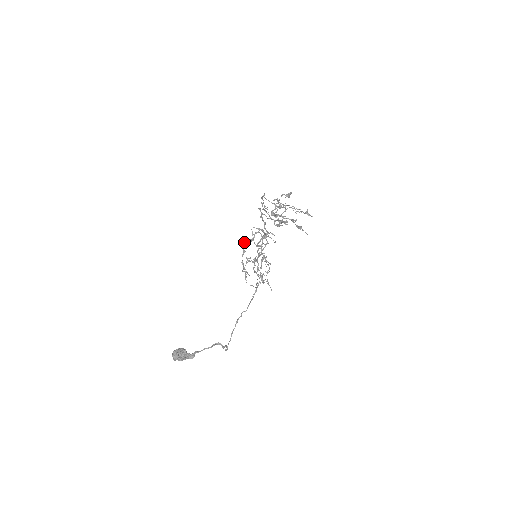
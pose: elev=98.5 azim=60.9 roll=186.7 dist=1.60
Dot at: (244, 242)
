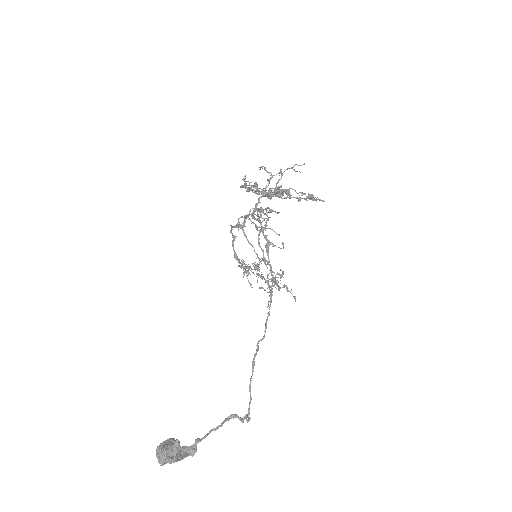
Dot at: occluded
